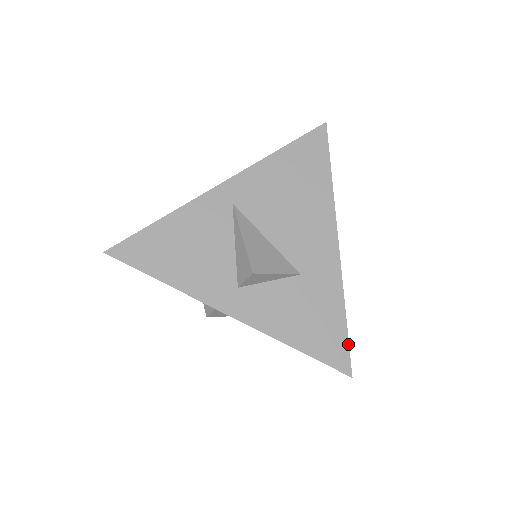
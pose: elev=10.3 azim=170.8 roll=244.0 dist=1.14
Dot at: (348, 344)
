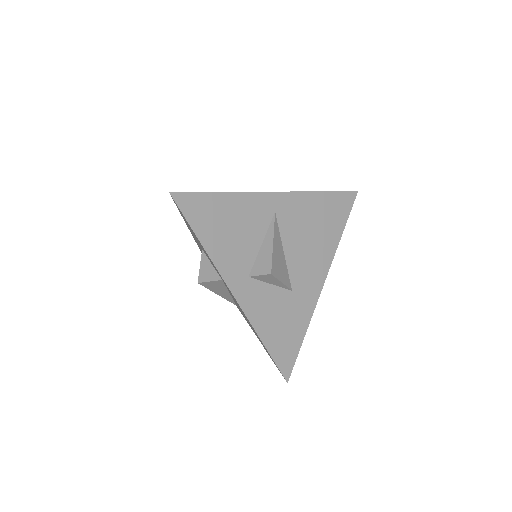
Dot at: (296, 357)
